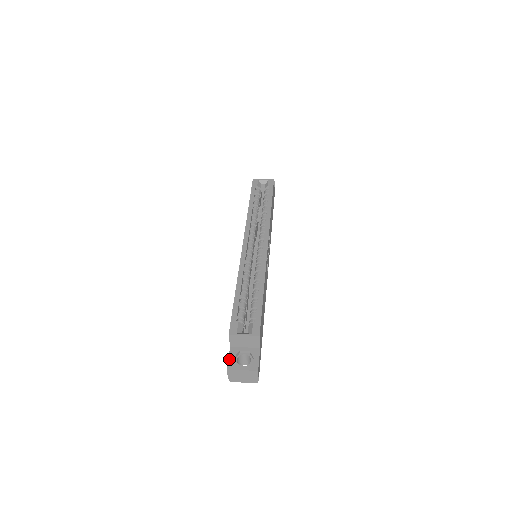
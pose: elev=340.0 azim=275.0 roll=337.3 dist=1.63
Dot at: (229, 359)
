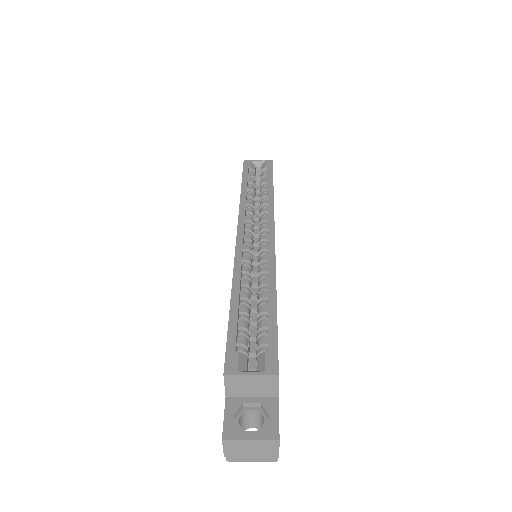
Dot at: (225, 420)
